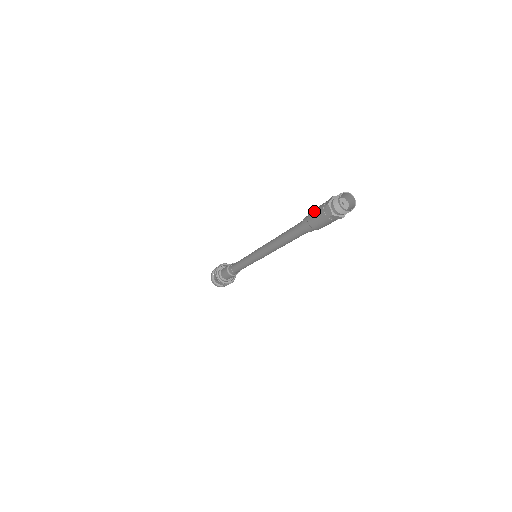
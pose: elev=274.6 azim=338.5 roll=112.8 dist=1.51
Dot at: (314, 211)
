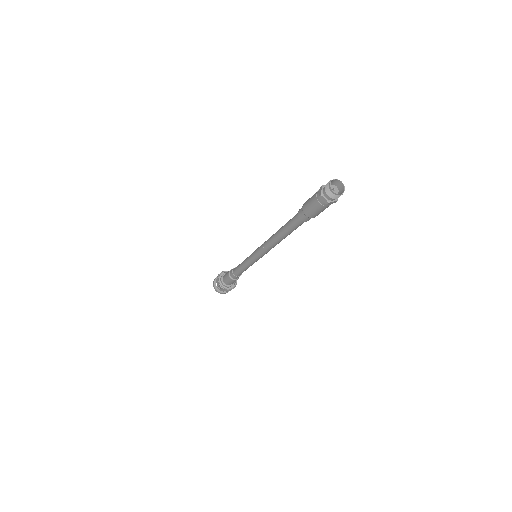
Dot at: (308, 204)
